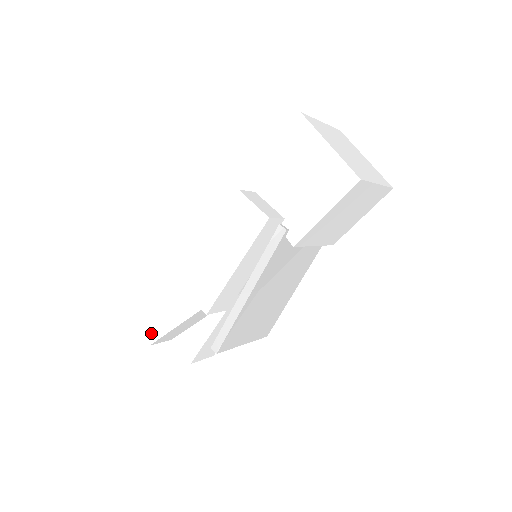
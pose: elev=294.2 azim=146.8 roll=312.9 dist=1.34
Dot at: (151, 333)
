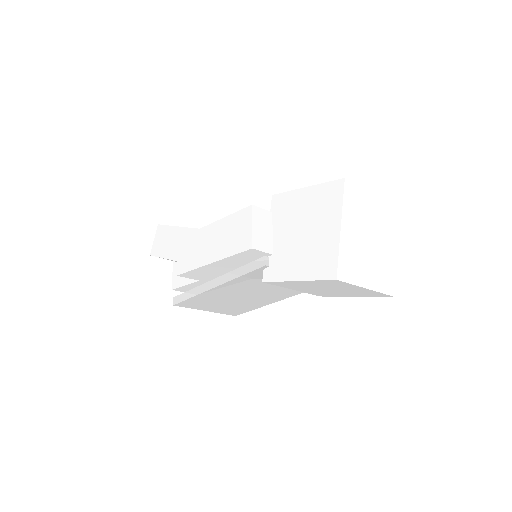
Dot at: (156, 248)
